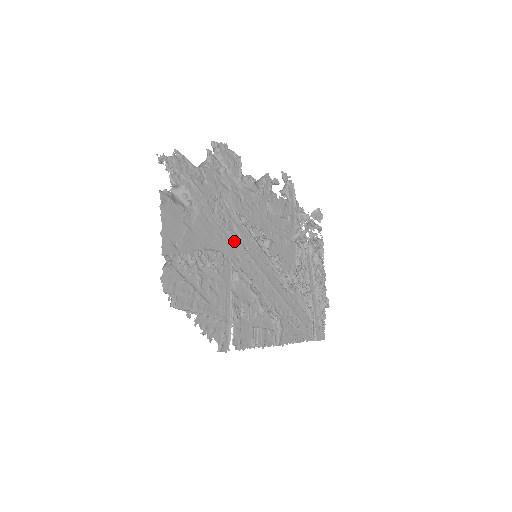
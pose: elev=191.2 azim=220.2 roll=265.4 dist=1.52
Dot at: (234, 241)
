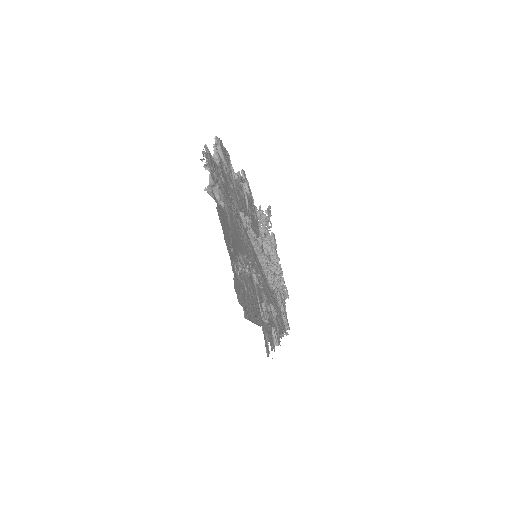
Dot at: (245, 242)
